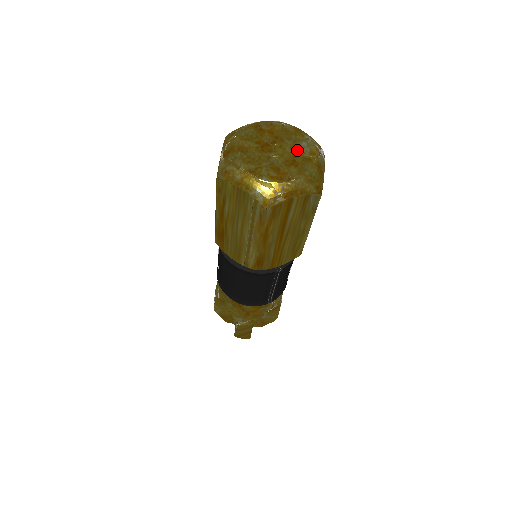
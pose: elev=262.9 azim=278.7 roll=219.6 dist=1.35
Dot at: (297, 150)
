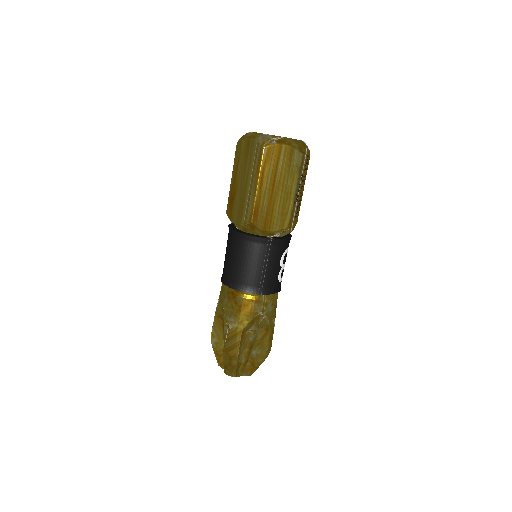
Dot at: occluded
